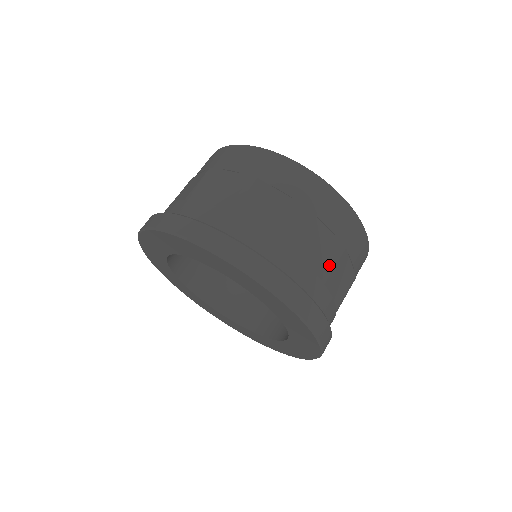
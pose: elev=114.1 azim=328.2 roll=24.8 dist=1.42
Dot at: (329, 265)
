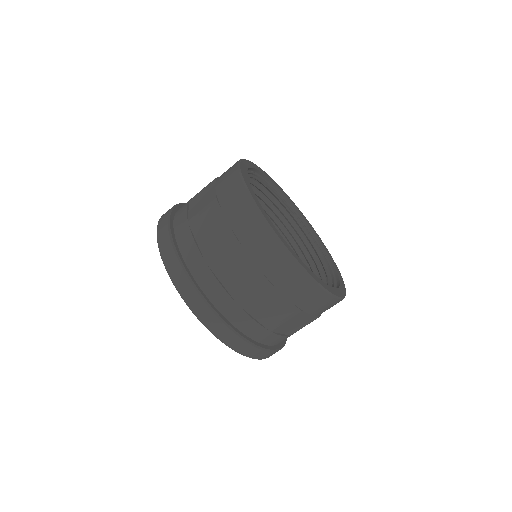
Dot at: occluded
